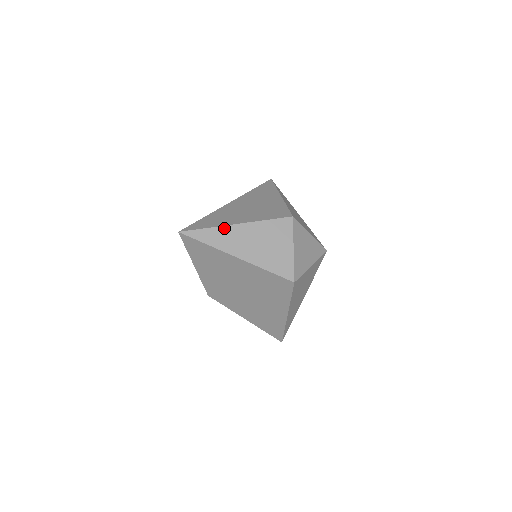
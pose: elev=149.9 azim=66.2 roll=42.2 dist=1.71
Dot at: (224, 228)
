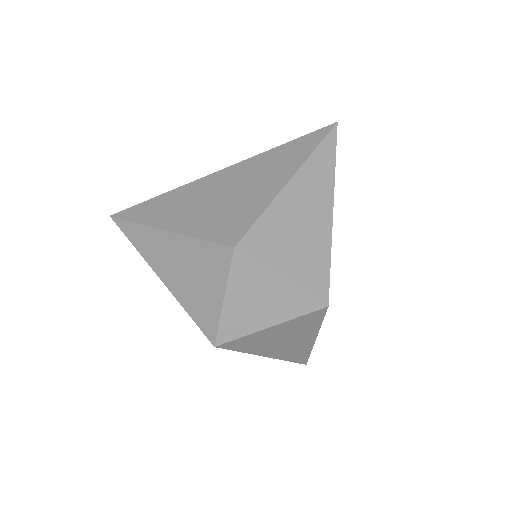
Dot at: (151, 230)
